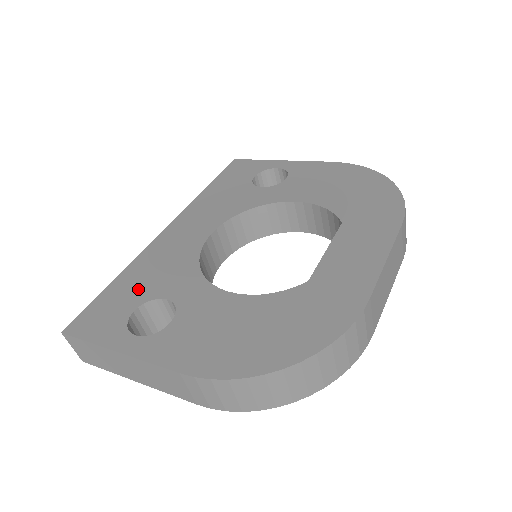
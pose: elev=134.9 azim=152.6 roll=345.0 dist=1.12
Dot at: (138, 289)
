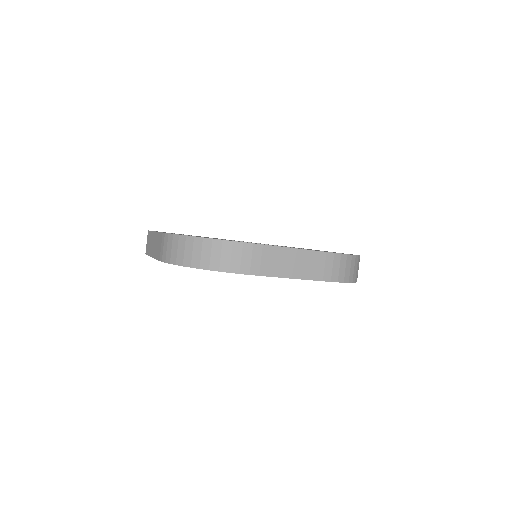
Dot at: (191, 235)
